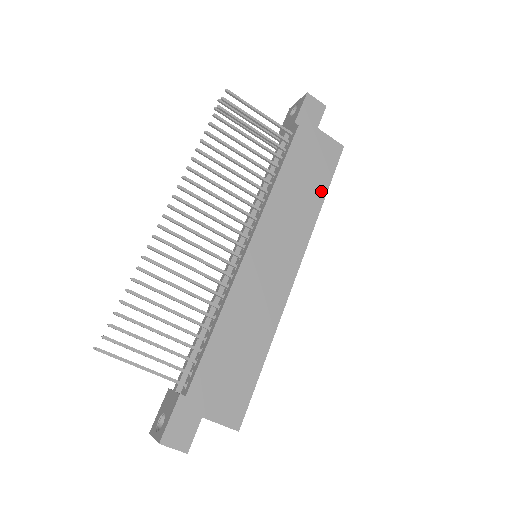
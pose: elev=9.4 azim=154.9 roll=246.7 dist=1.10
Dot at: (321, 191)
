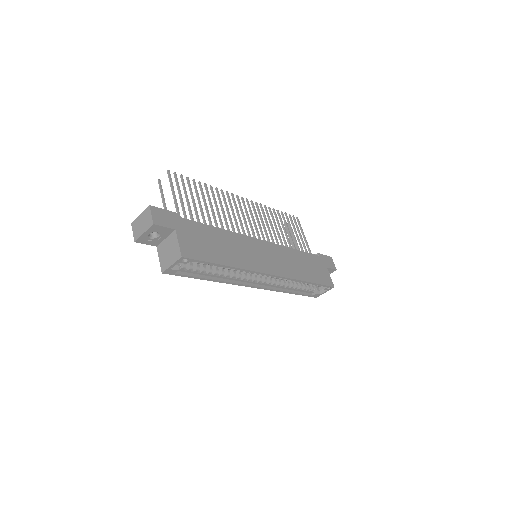
Dot at: (310, 279)
